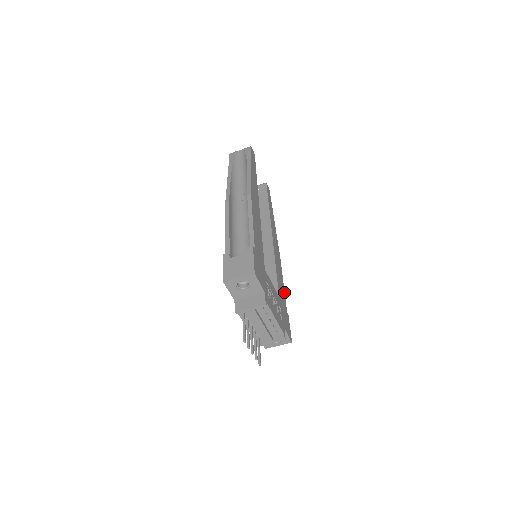
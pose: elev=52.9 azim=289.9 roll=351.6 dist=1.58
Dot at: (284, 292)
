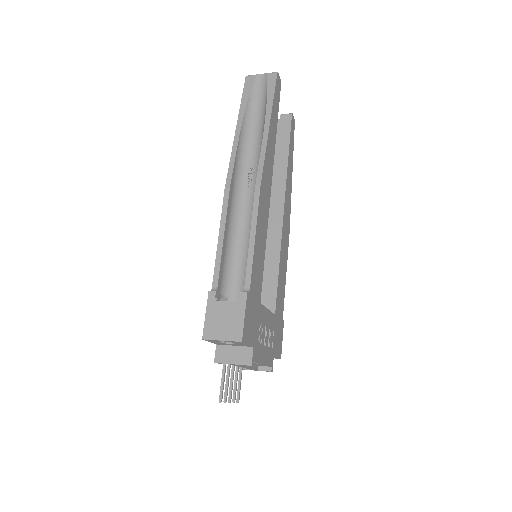
Dot at: (284, 289)
